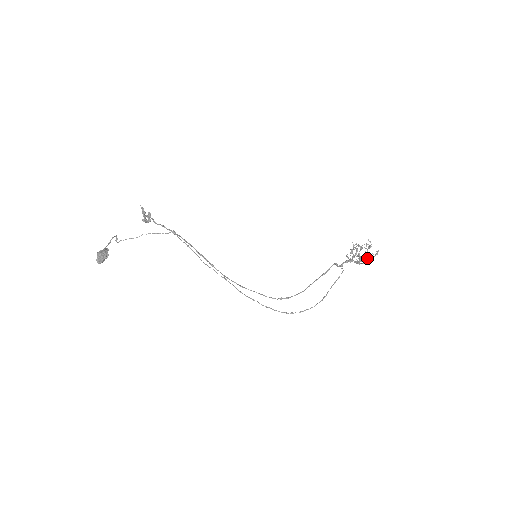
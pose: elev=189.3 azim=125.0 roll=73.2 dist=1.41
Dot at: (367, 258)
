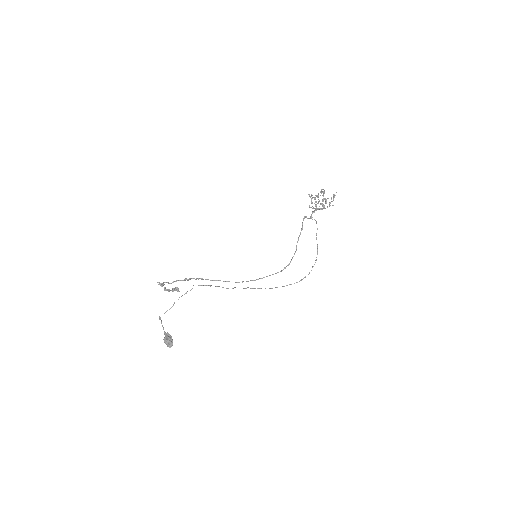
Dot at: (329, 203)
